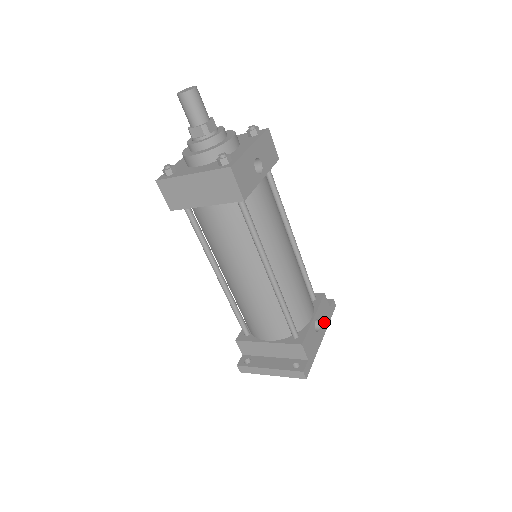
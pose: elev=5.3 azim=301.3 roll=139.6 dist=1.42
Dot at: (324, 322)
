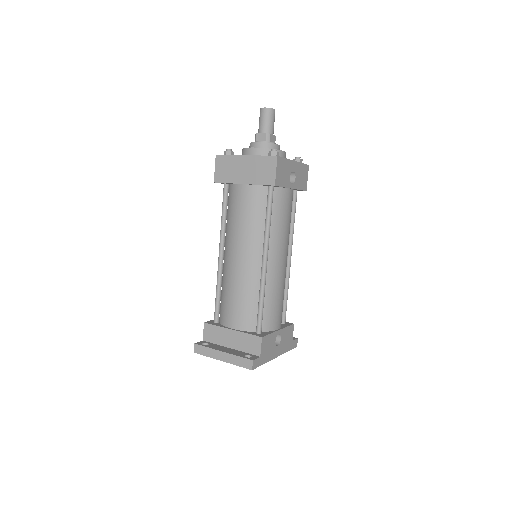
Dot at: (284, 346)
